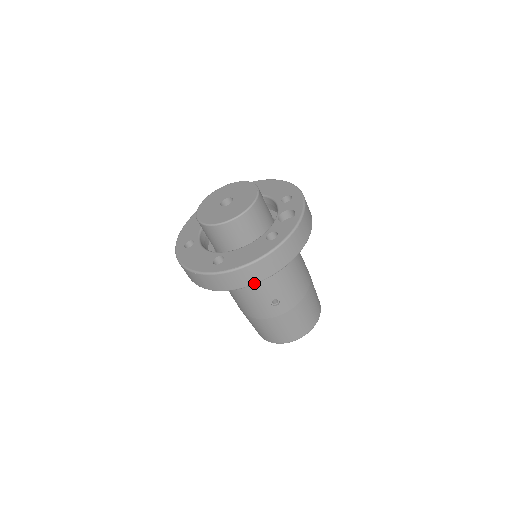
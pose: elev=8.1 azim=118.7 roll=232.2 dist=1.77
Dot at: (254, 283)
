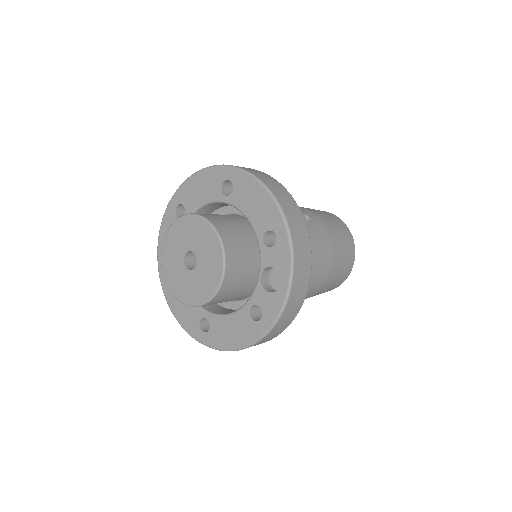
Dot at: occluded
